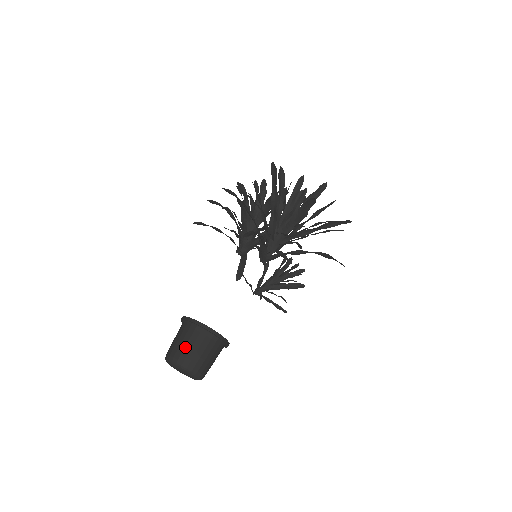
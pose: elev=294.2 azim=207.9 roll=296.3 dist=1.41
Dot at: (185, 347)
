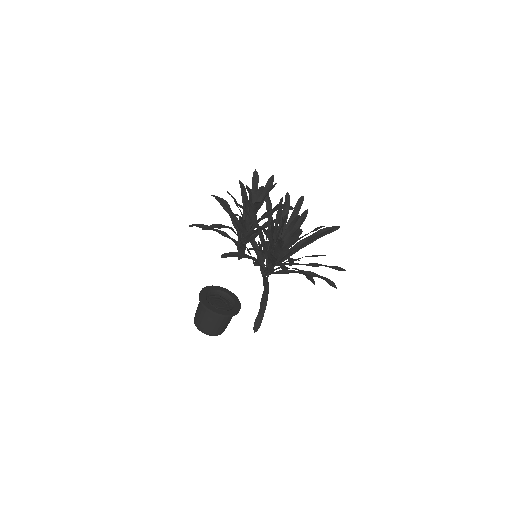
Dot at: (210, 326)
